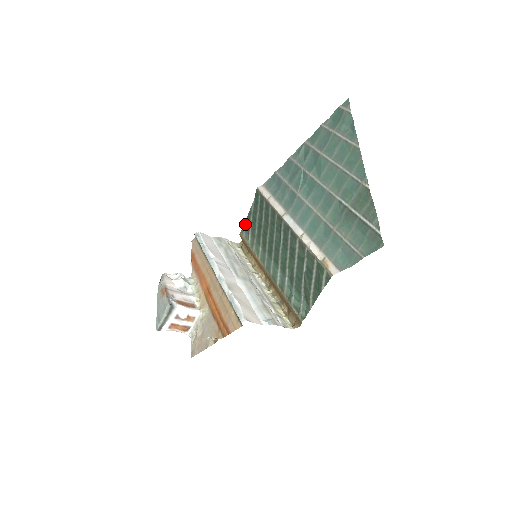
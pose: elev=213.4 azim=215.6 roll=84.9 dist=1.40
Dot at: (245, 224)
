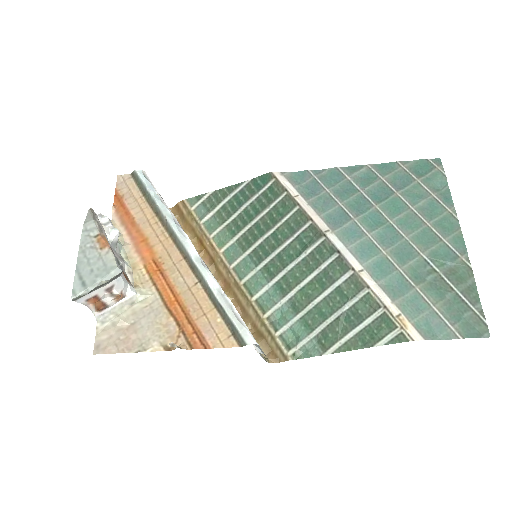
Dot at: (207, 196)
